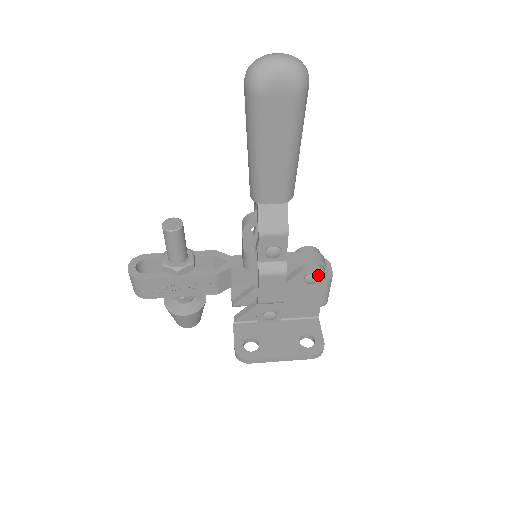
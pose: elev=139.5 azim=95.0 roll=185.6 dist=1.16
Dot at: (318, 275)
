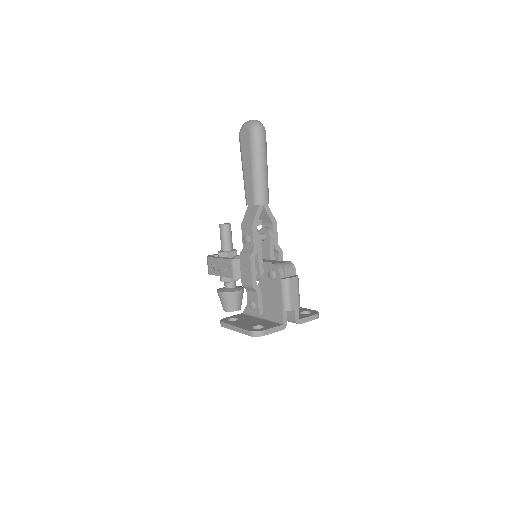
Dot at: (276, 273)
